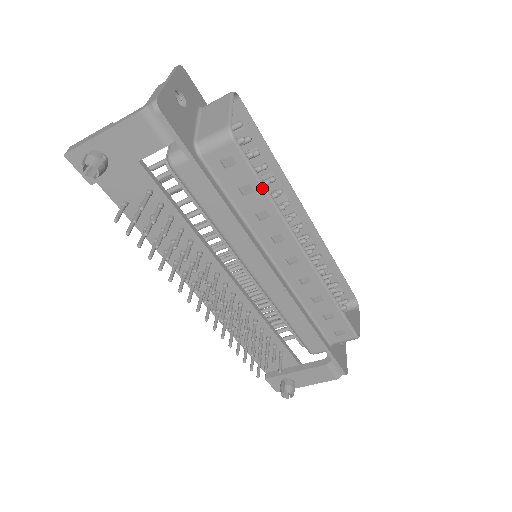
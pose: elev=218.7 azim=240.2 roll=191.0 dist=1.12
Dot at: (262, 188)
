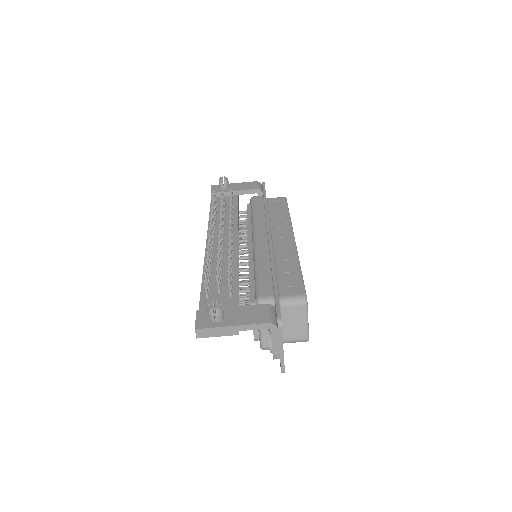
Dot at: (288, 211)
